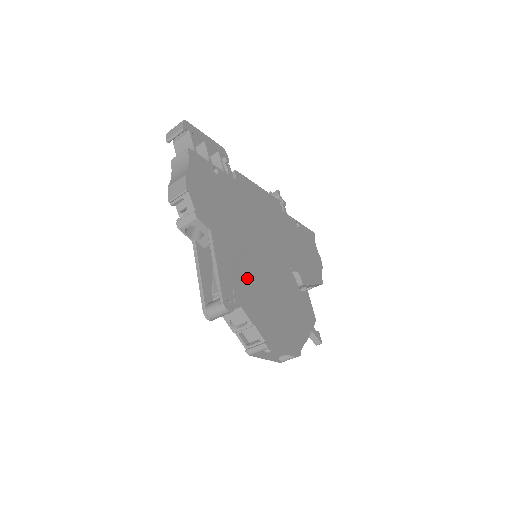
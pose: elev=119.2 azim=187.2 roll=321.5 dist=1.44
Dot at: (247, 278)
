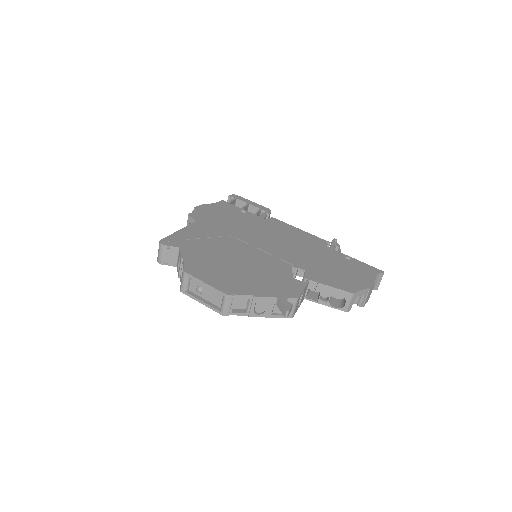
Dot at: (209, 245)
